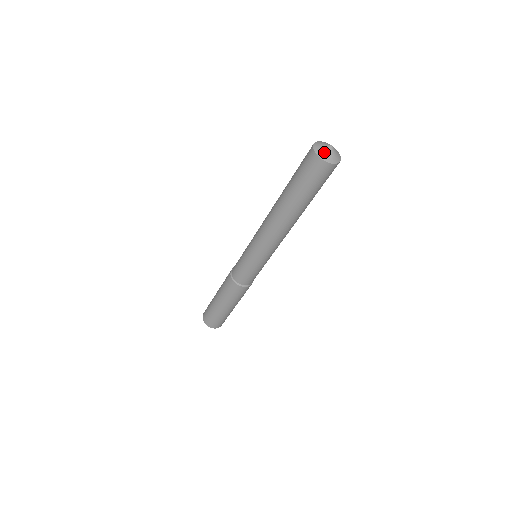
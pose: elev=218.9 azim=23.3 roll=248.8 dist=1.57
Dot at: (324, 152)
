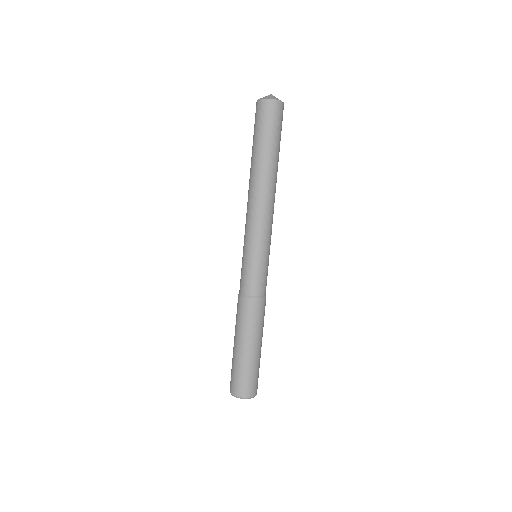
Dot at: (264, 97)
